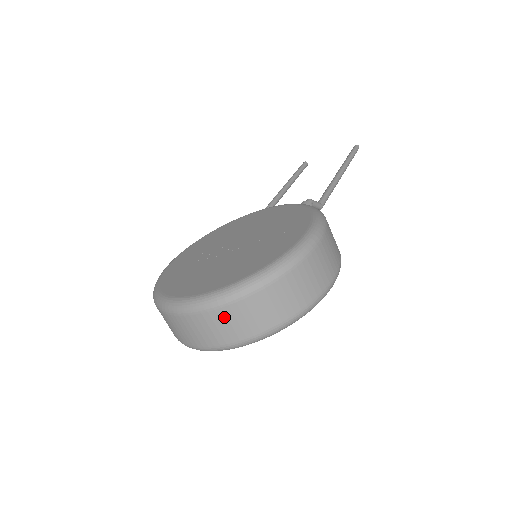
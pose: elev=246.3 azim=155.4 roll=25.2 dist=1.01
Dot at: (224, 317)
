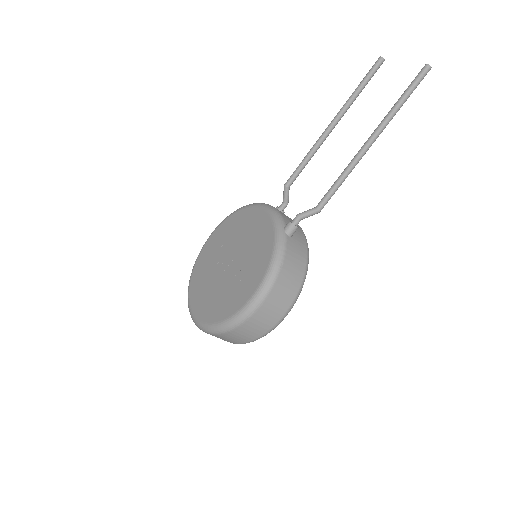
Dot at: occluded
